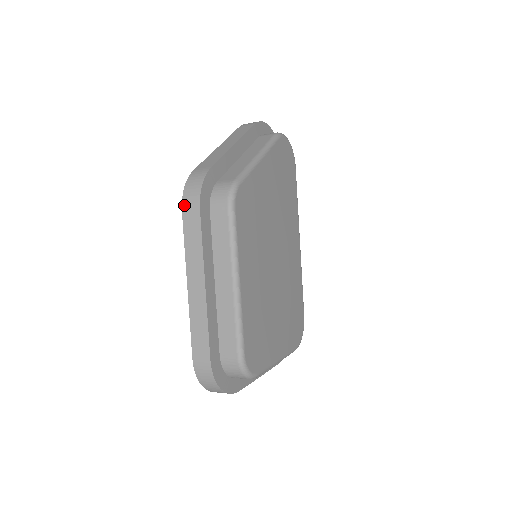
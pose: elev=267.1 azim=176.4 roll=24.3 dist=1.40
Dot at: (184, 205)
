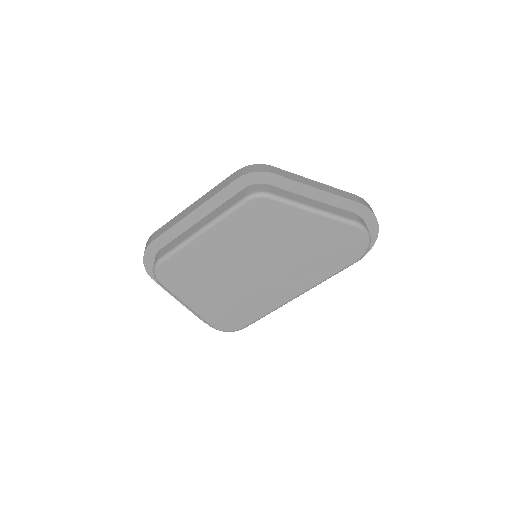
Dot at: (239, 170)
